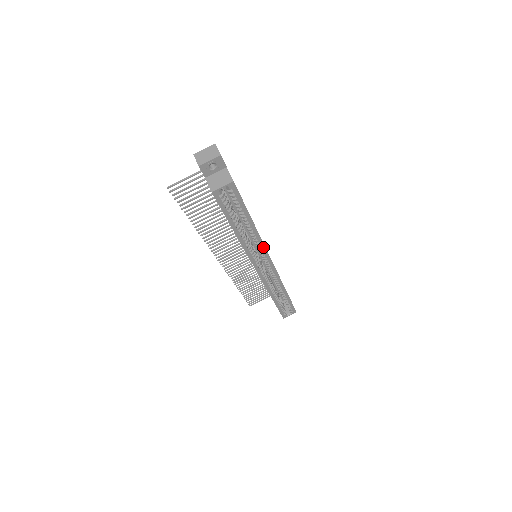
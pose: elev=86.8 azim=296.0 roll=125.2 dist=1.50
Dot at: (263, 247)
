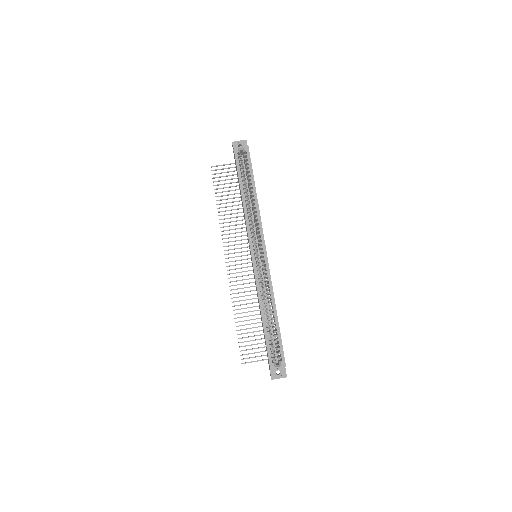
Dot at: (260, 224)
